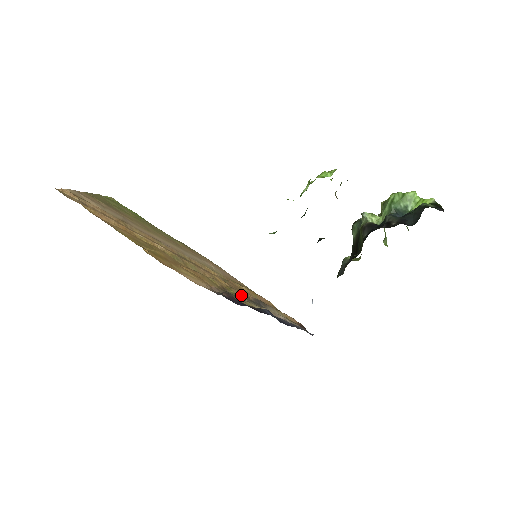
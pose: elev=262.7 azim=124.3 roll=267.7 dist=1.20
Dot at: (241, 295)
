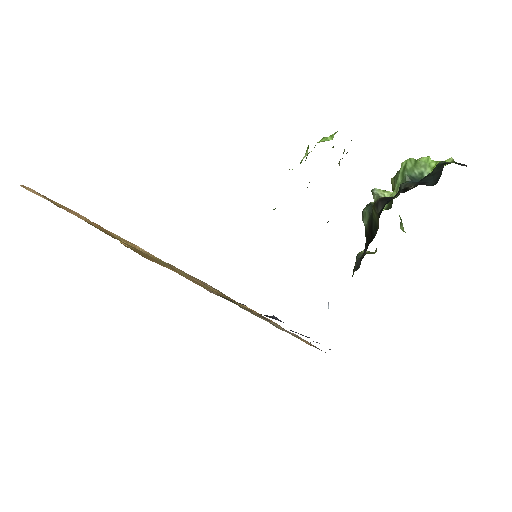
Dot at: occluded
